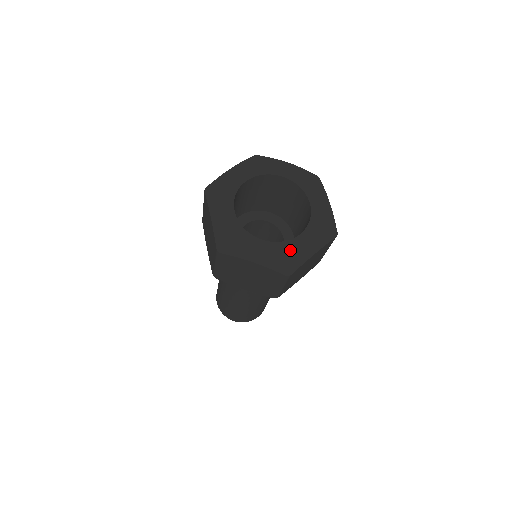
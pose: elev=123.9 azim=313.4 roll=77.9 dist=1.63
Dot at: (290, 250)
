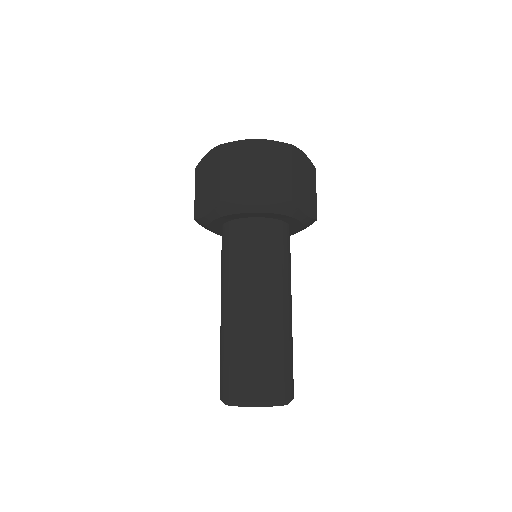
Dot at: occluded
